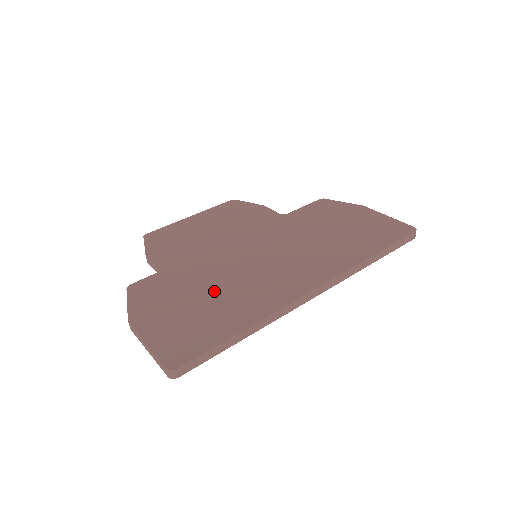
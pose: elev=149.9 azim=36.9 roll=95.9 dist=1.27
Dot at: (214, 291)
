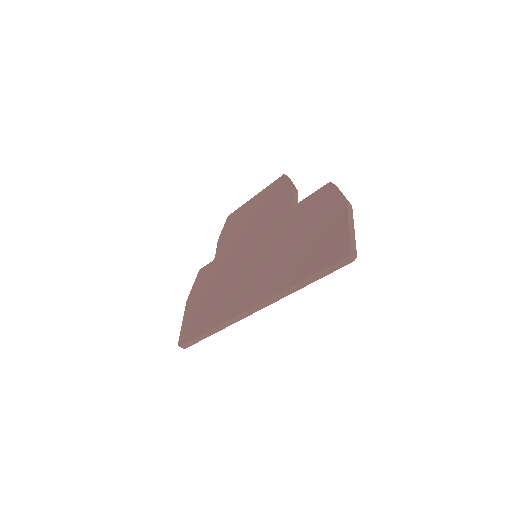
Dot at: (218, 290)
